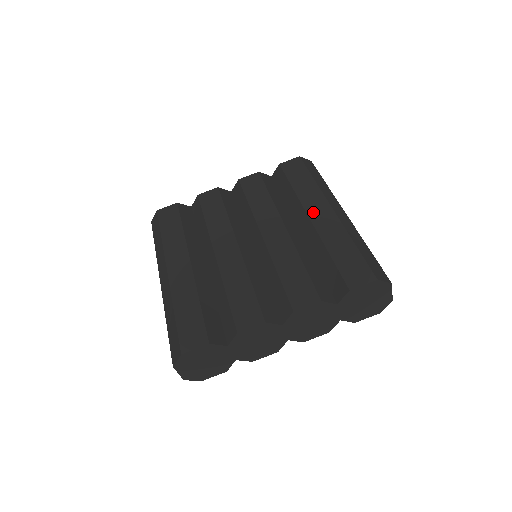
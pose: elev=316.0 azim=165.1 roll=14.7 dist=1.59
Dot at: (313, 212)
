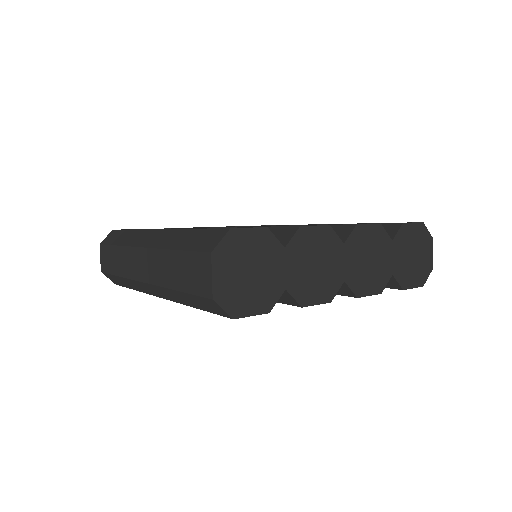
Dot at: occluded
